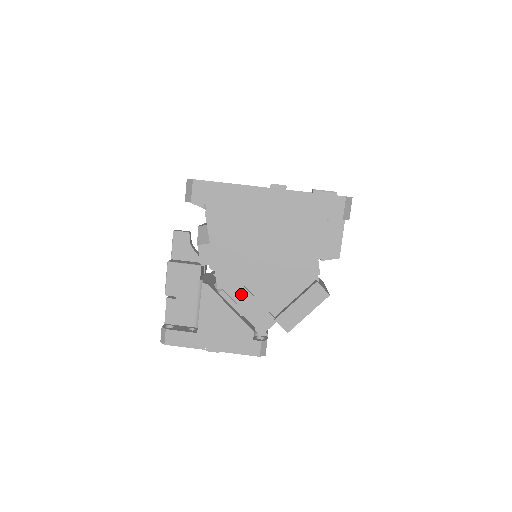
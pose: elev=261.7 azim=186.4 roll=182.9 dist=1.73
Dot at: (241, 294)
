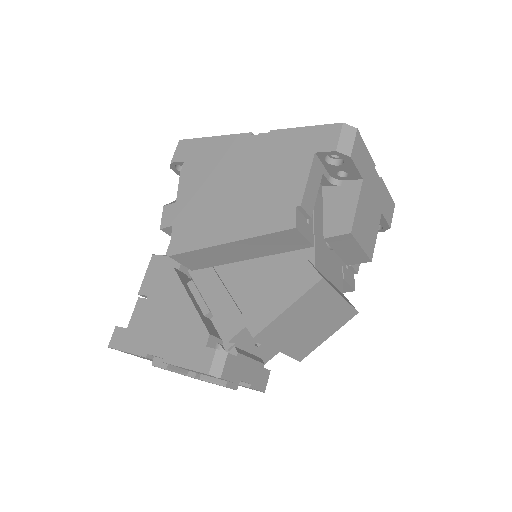
Dot at: (211, 285)
